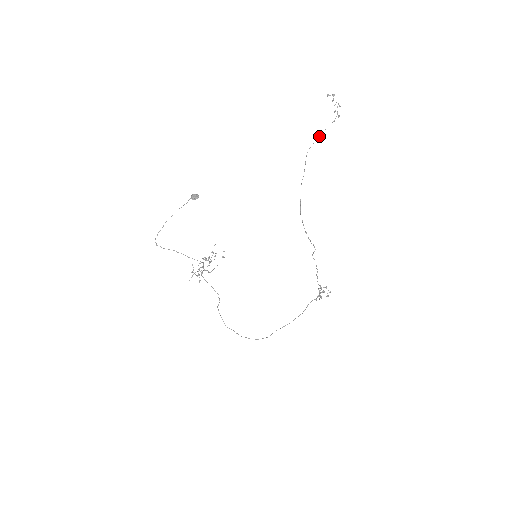
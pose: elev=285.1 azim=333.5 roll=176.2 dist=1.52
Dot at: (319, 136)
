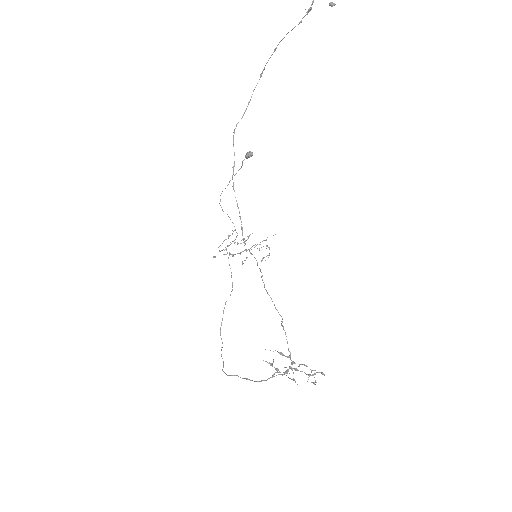
Dot at: occluded
